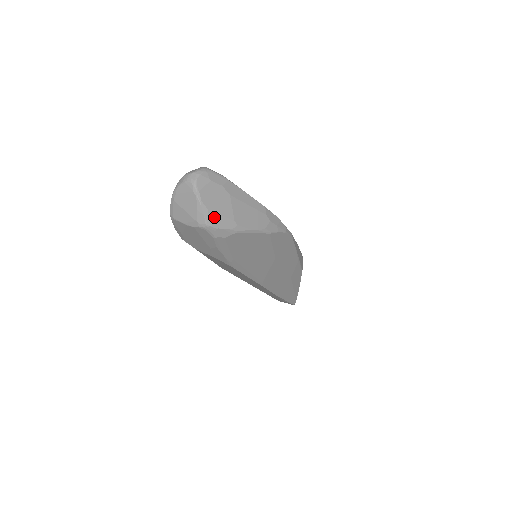
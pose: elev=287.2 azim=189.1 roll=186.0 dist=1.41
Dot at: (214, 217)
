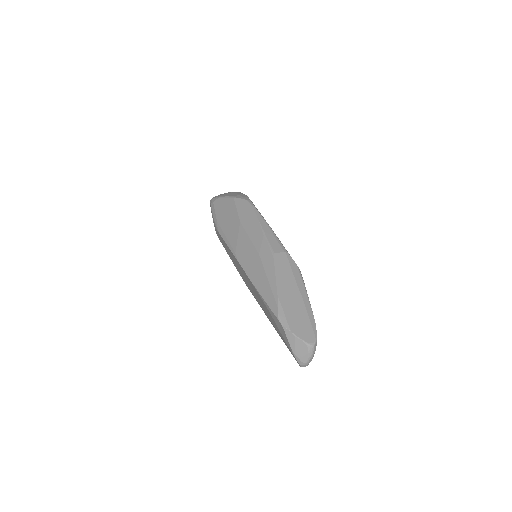
Dot at: occluded
